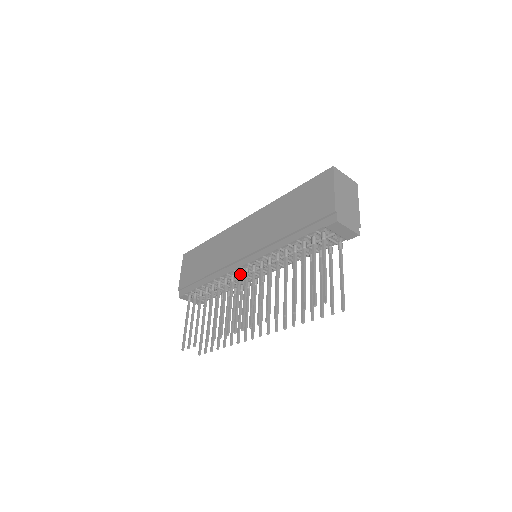
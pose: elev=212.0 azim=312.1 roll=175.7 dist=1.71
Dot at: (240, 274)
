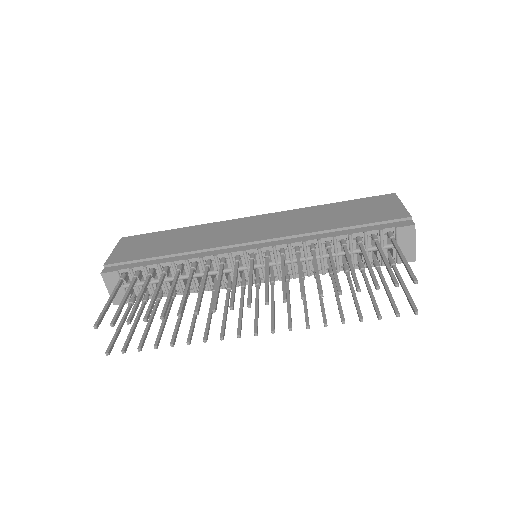
Dot at: (240, 258)
